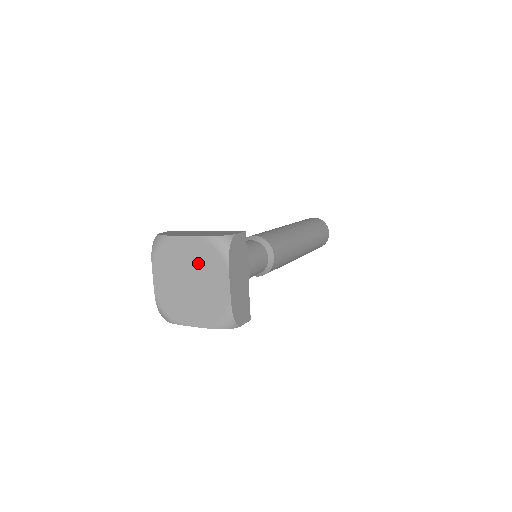
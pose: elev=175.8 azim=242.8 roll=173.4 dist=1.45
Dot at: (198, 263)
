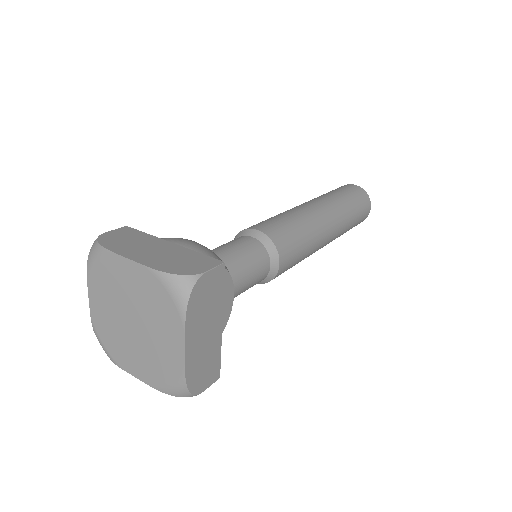
Dot at: (144, 302)
